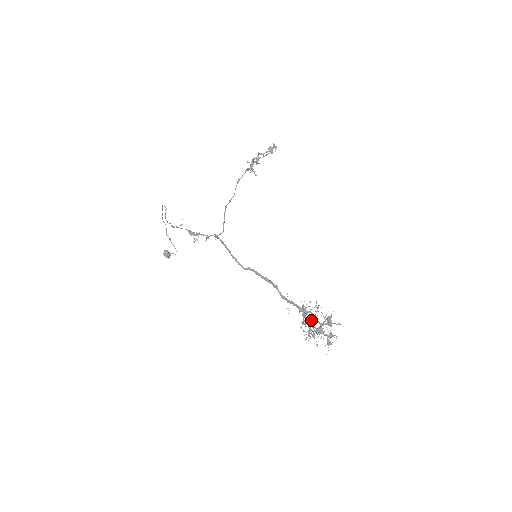
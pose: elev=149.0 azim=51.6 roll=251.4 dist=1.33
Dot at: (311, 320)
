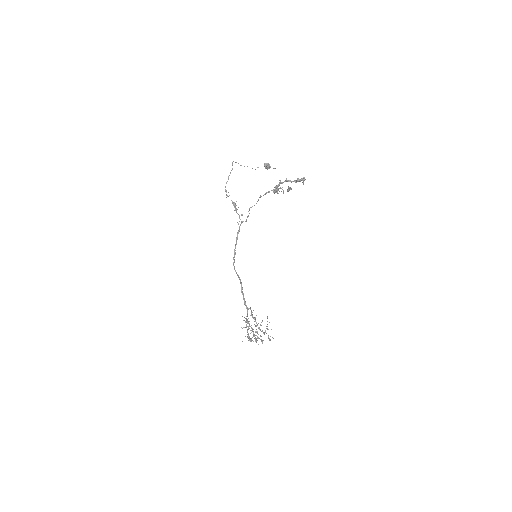
Dot at: (257, 325)
